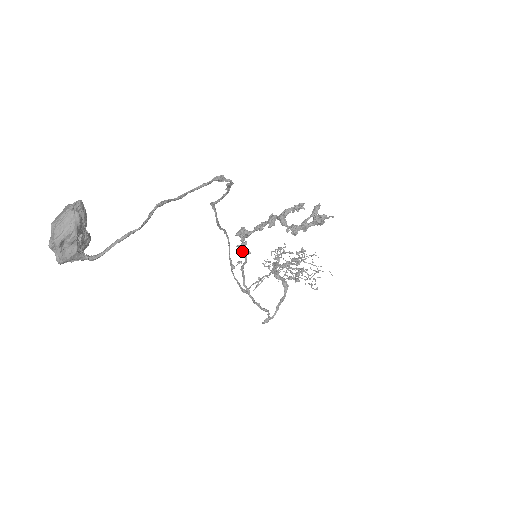
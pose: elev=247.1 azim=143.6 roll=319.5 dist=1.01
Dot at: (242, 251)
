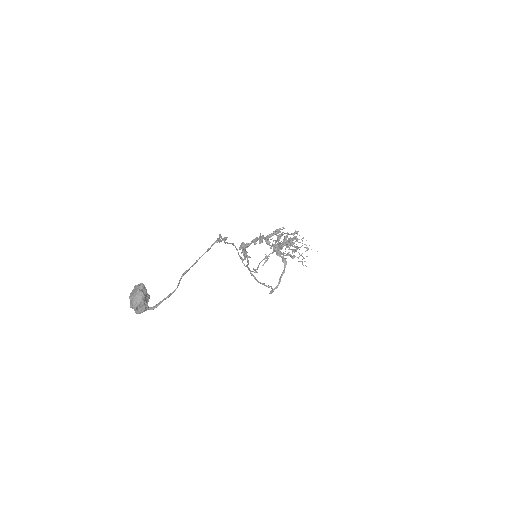
Dot at: occluded
